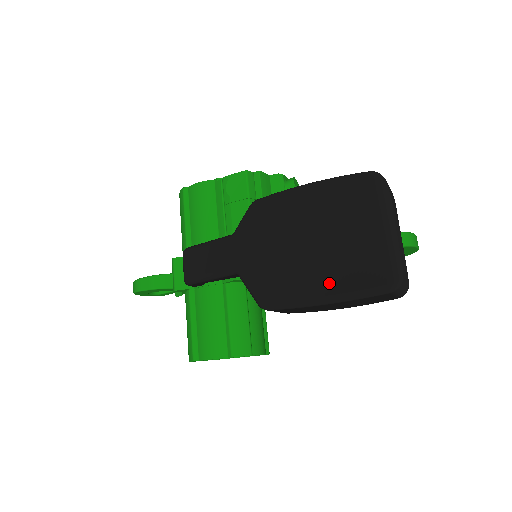
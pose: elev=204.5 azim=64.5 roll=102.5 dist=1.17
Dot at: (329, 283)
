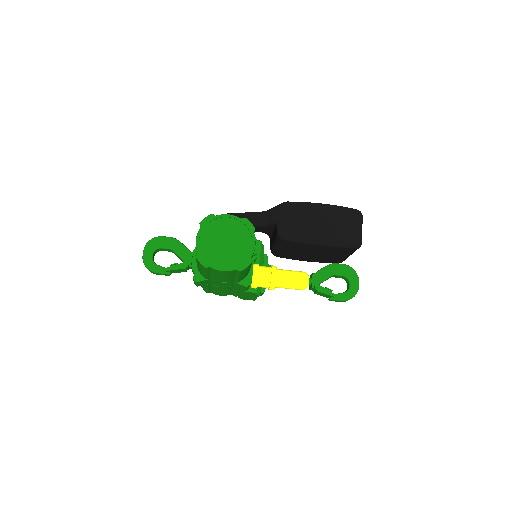
Dot at: occluded
